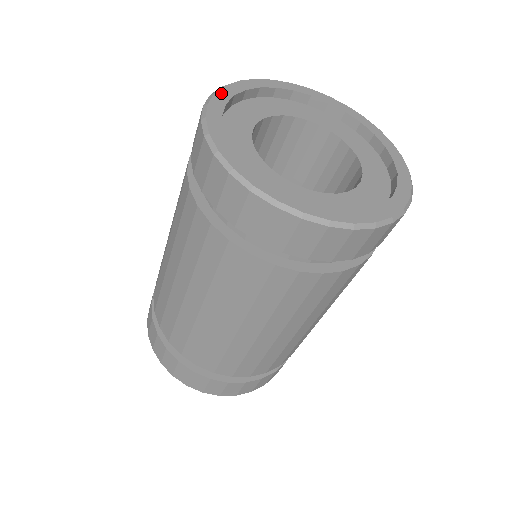
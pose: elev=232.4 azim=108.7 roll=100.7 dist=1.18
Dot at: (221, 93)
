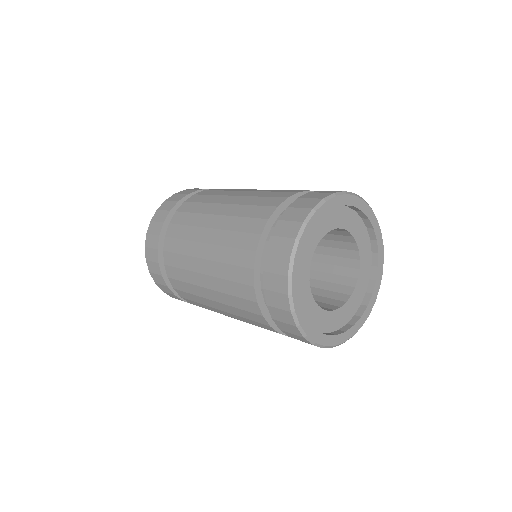
Dot at: (303, 238)
